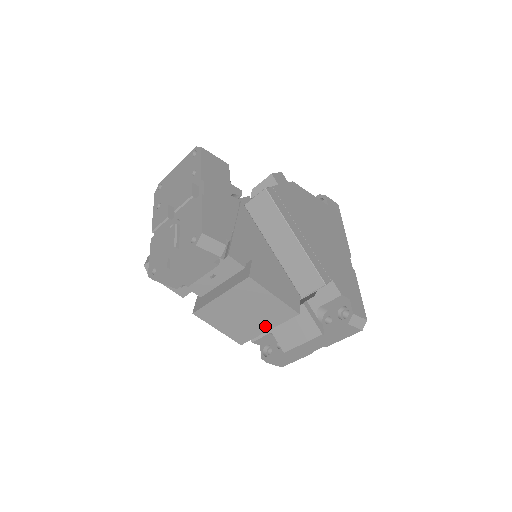
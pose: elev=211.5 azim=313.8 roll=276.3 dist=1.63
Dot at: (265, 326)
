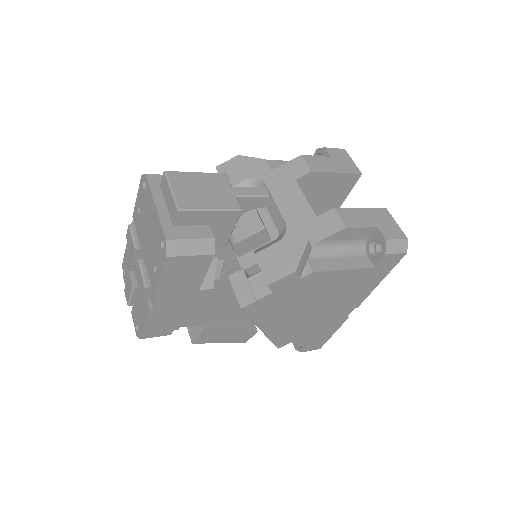
Dot at: occluded
